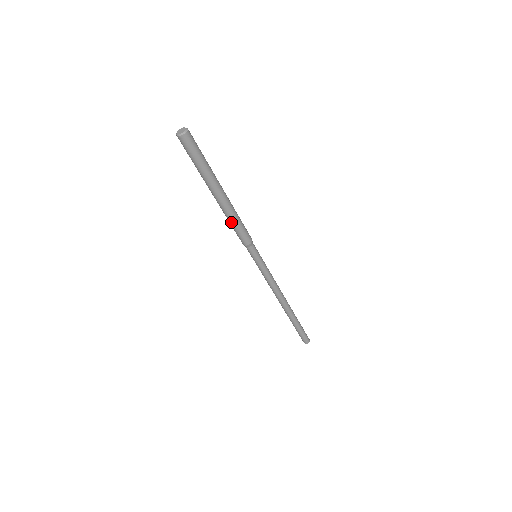
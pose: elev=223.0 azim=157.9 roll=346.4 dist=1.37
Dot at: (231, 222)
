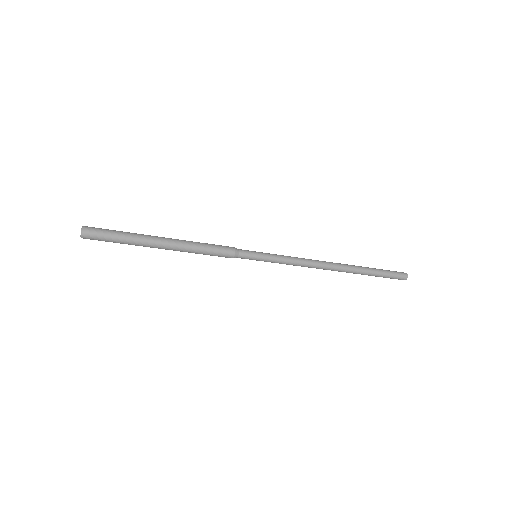
Dot at: (198, 253)
